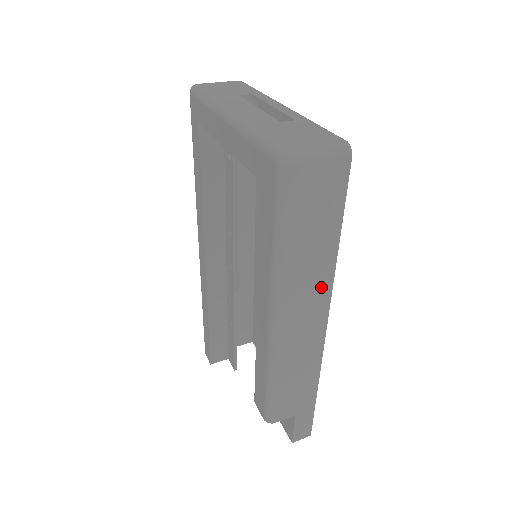
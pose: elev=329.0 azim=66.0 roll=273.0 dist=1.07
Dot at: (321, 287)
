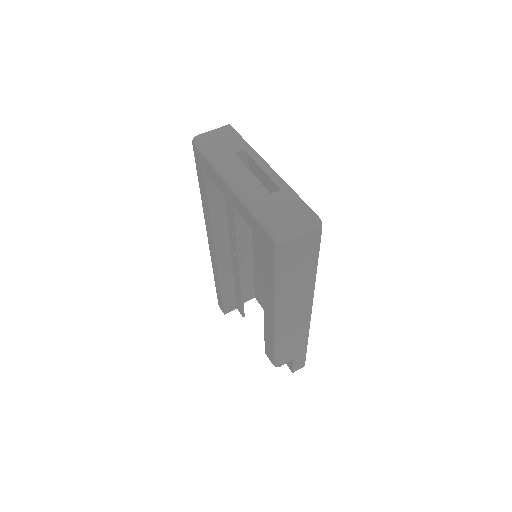
Dot at: (306, 293)
